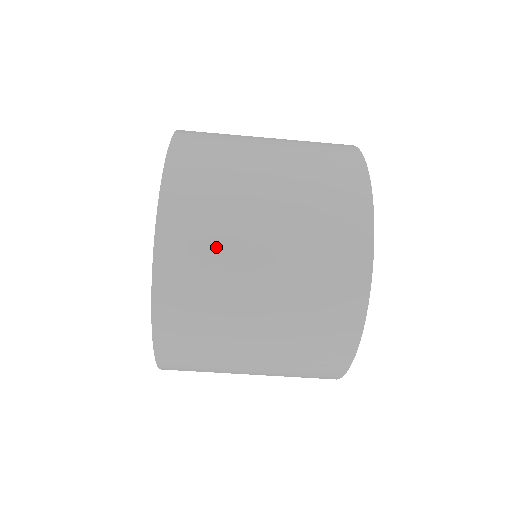
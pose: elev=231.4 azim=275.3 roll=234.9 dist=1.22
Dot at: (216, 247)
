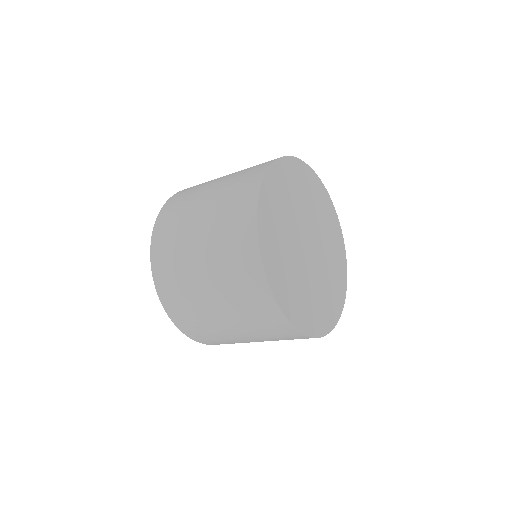
Dot at: (177, 262)
